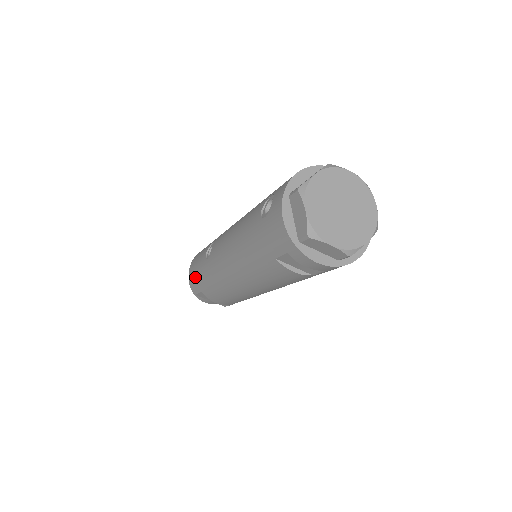
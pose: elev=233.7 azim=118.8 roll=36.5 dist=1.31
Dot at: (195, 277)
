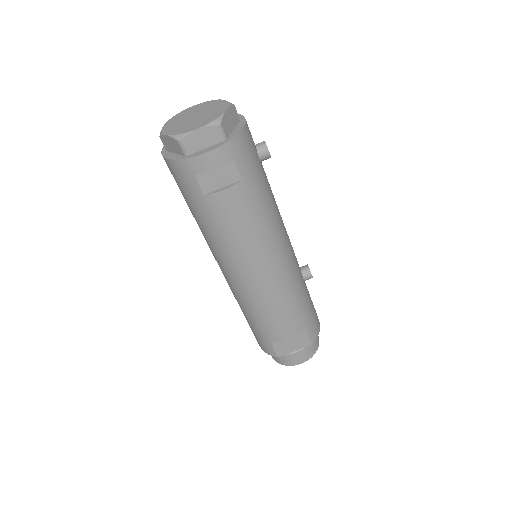
Dot at: (257, 337)
